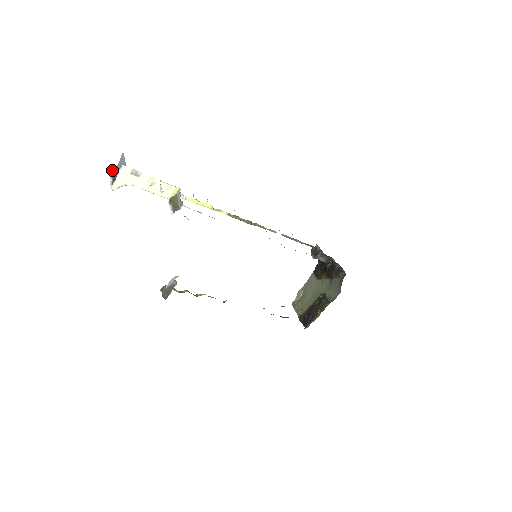
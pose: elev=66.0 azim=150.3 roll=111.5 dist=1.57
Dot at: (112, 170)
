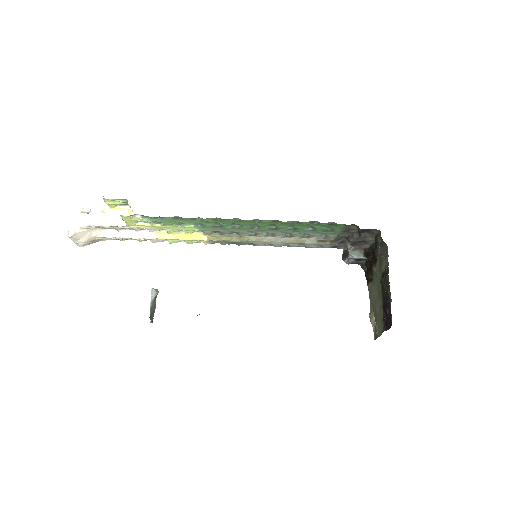
Dot at: occluded
